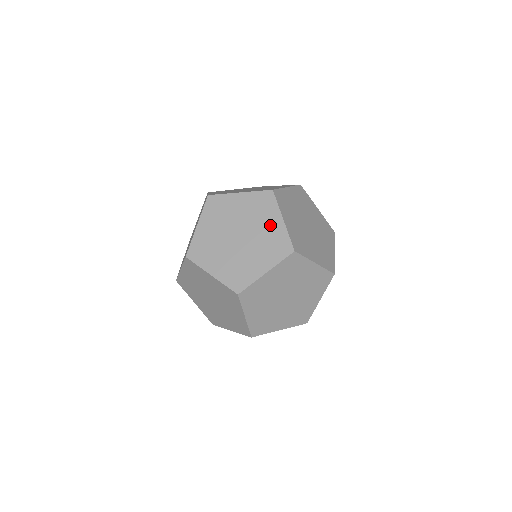
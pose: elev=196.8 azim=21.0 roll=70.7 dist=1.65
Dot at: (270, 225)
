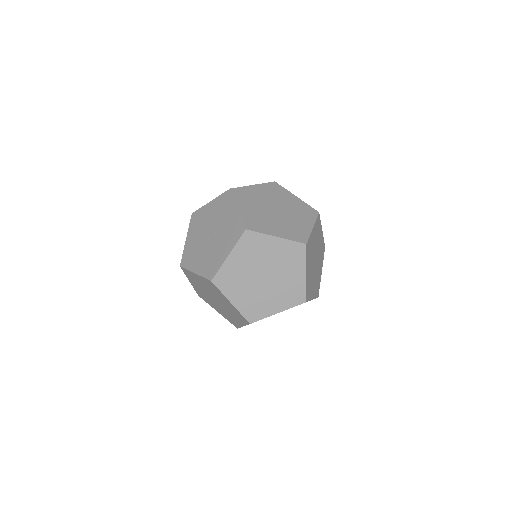
Dot at: (294, 275)
